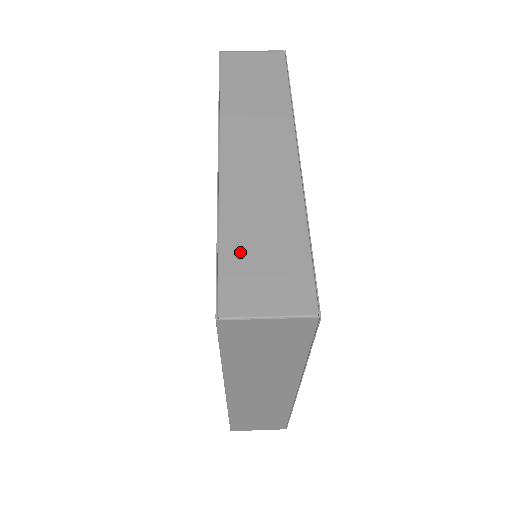
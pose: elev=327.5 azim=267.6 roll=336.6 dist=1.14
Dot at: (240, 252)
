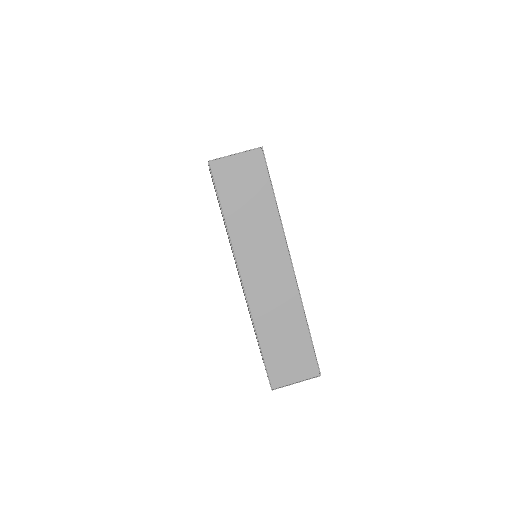
Dot at: (274, 350)
